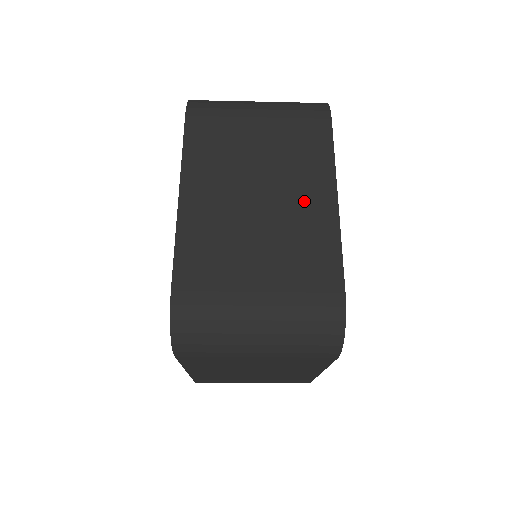
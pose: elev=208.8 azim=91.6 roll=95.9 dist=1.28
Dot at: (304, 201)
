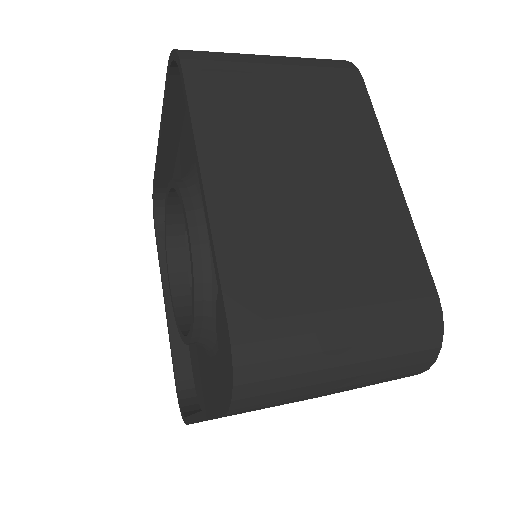
Dot at: (362, 182)
